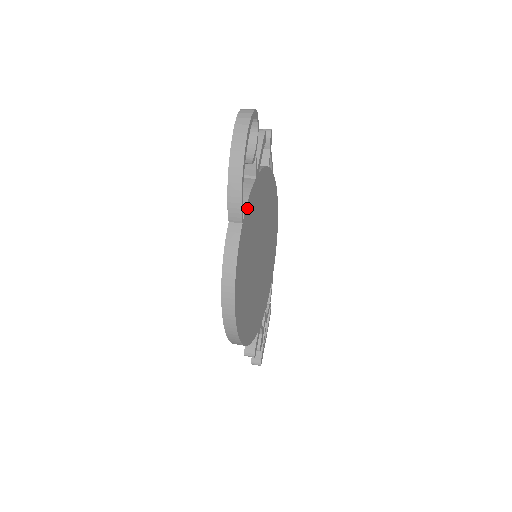
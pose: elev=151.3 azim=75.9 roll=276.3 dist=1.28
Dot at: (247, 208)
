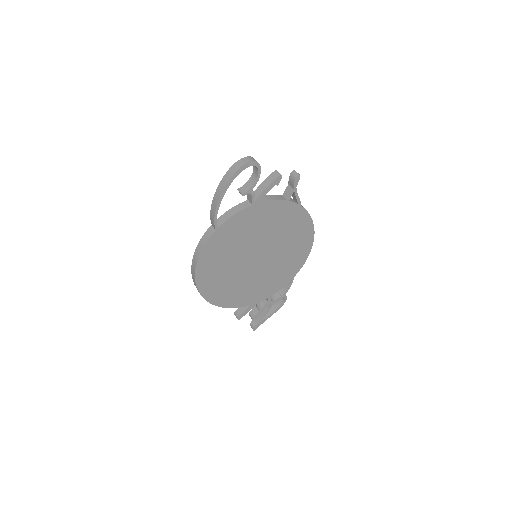
Dot at: (228, 222)
